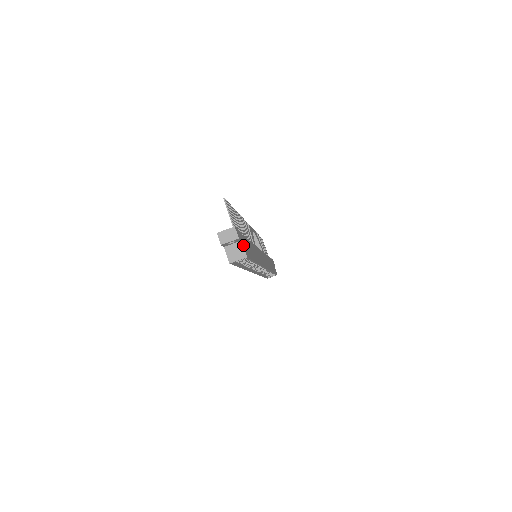
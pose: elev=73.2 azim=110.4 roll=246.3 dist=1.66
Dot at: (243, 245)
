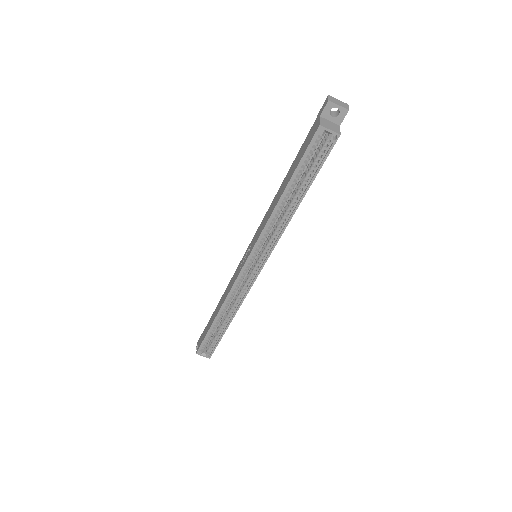
Dot at: (338, 130)
